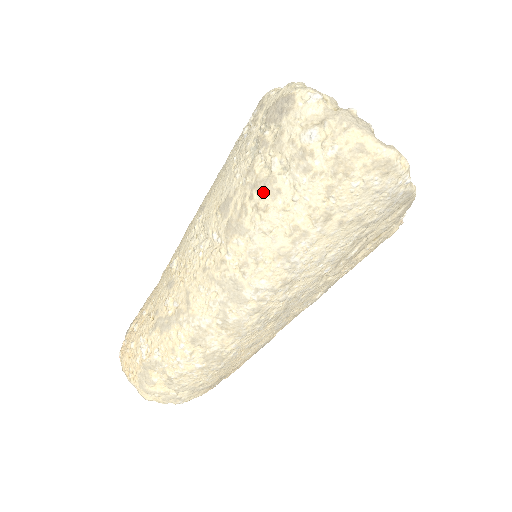
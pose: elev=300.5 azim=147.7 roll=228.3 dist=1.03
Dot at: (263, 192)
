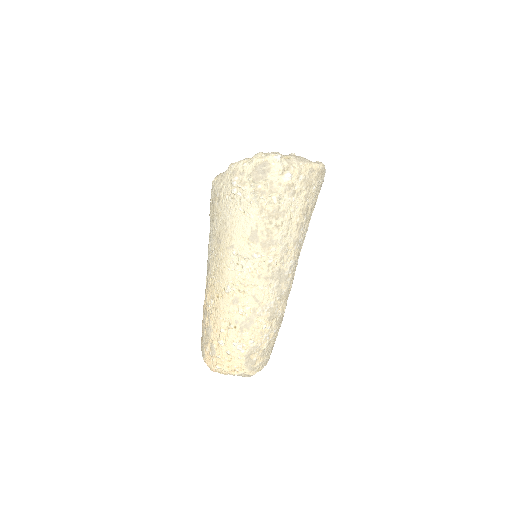
Dot at: (276, 217)
